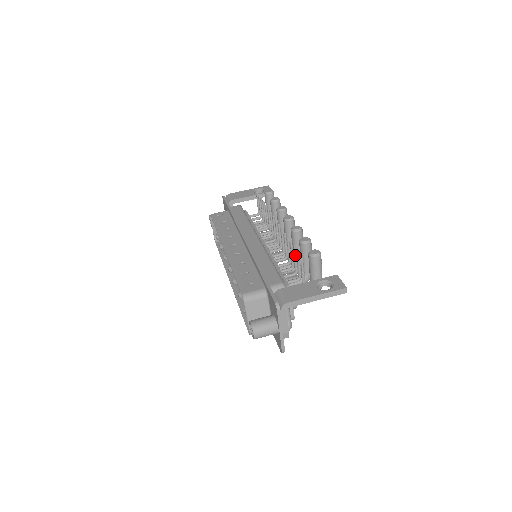
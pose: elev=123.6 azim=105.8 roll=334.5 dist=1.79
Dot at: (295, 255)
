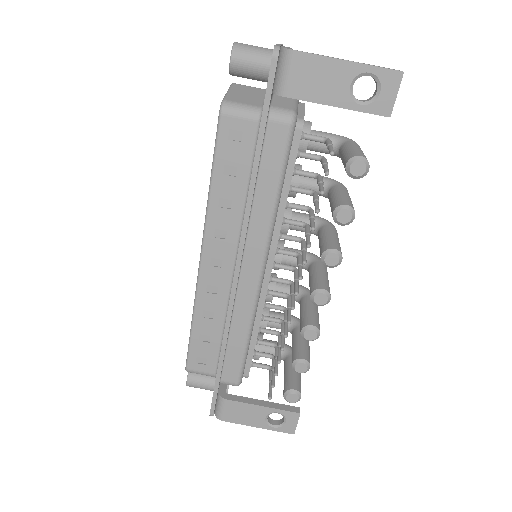
Dot at: (275, 368)
